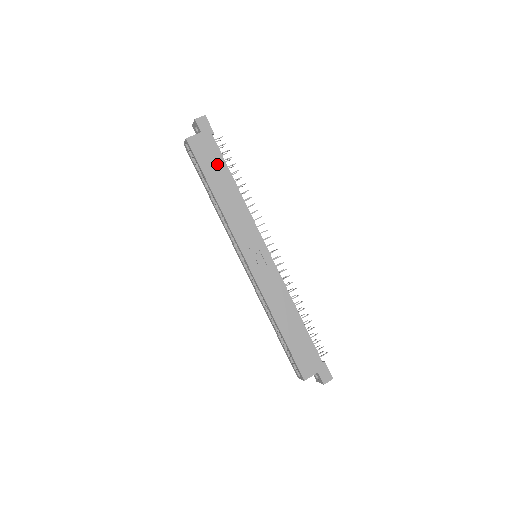
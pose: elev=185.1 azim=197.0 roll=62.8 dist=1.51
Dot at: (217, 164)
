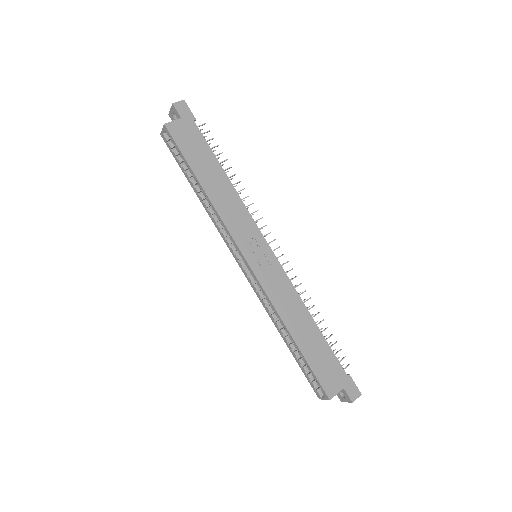
Dot at: (202, 152)
